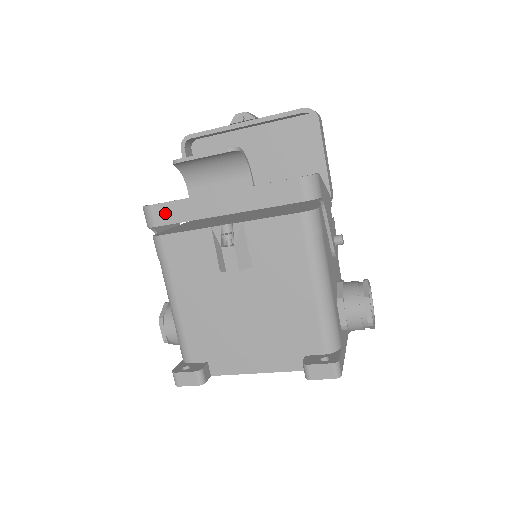
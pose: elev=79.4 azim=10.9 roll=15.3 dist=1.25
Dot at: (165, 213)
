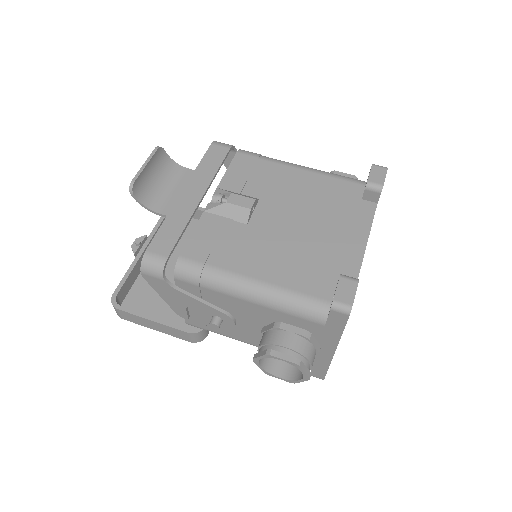
Dot at: (163, 242)
